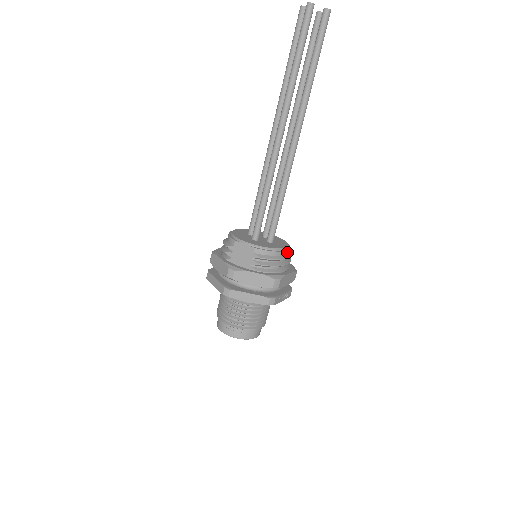
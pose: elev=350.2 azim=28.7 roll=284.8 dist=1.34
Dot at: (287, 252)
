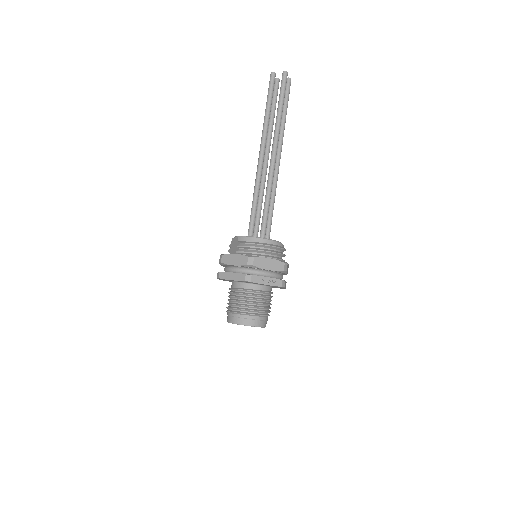
Dot at: (269, 242)
